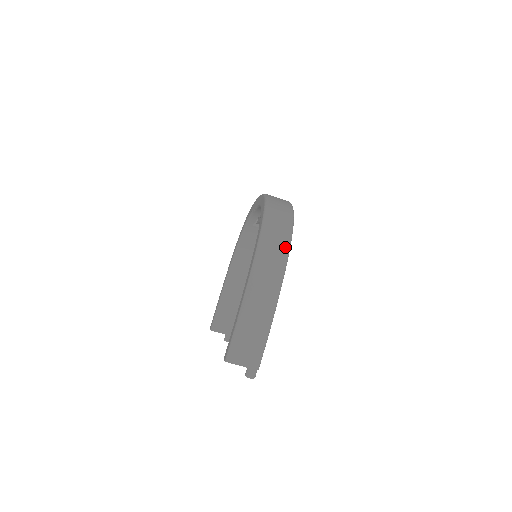
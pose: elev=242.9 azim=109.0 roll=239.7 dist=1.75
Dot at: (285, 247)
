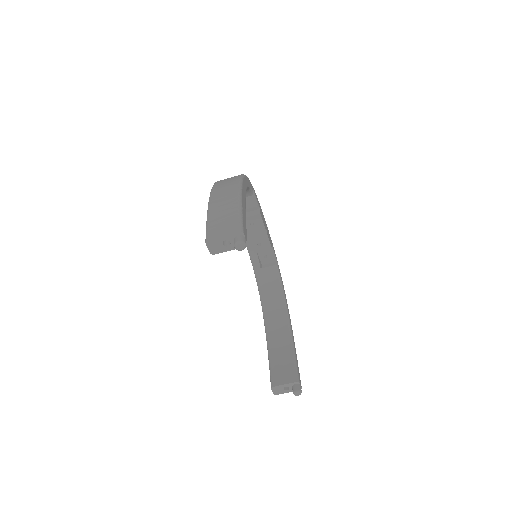
Dot at: (238, 176)
